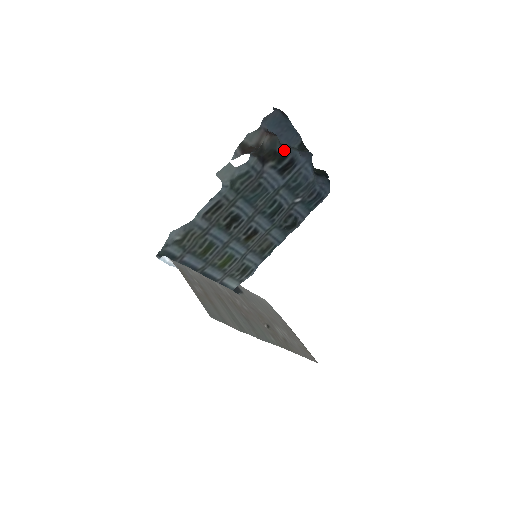
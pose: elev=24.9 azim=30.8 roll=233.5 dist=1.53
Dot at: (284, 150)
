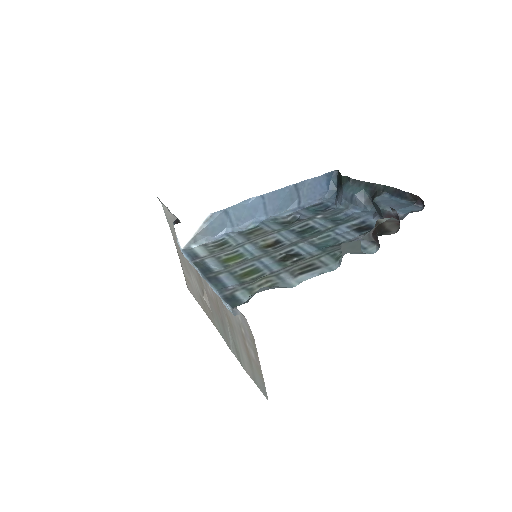
Dot at: occluded
